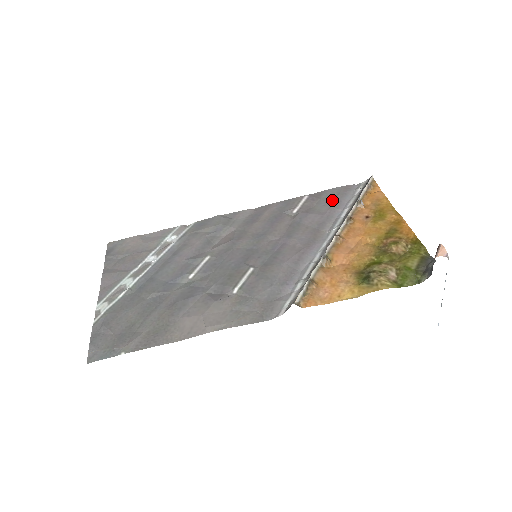
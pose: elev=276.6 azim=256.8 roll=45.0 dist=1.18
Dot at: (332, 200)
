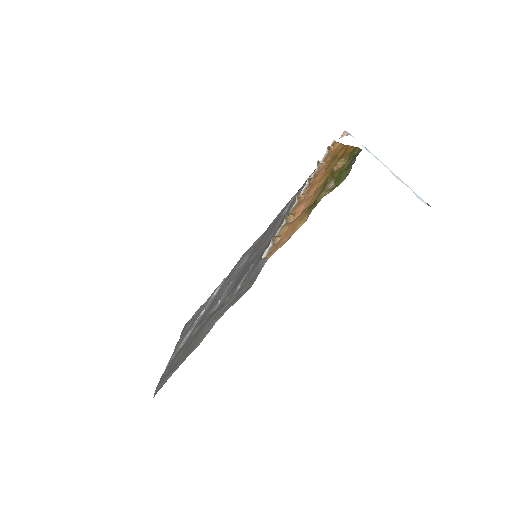
Dot at: occluded
